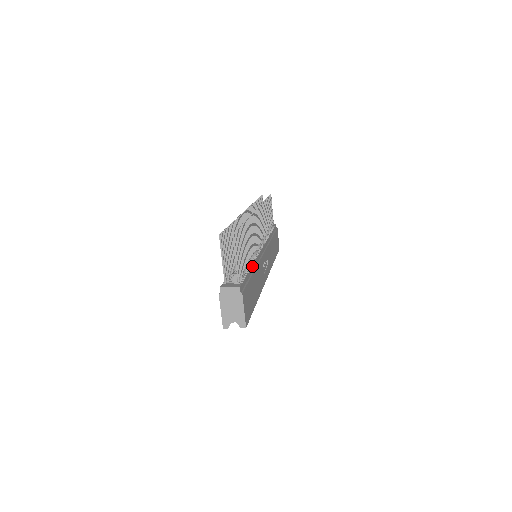
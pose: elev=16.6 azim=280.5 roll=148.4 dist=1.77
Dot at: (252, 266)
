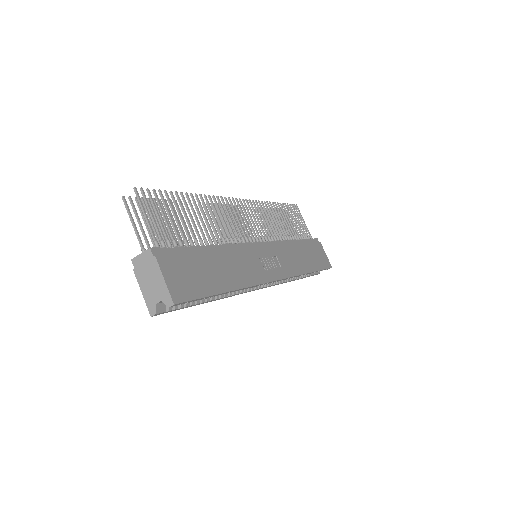
Dot at: (211, 246)
